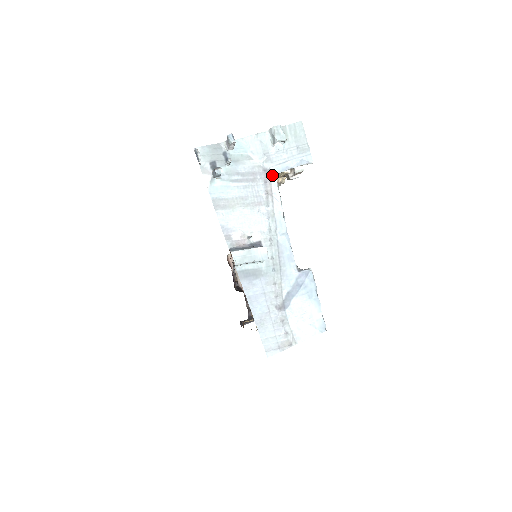
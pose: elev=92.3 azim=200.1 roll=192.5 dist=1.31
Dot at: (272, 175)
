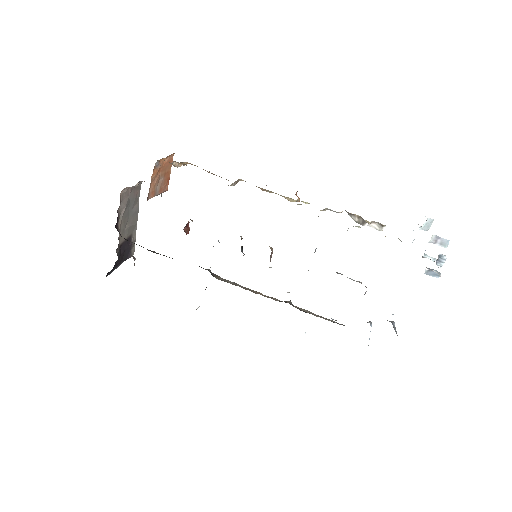
Dot at: occluded
